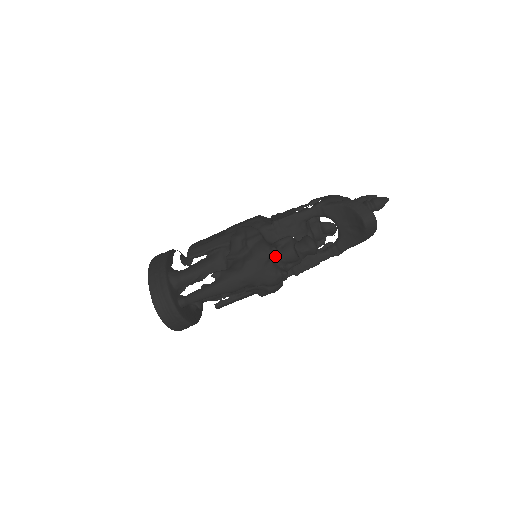
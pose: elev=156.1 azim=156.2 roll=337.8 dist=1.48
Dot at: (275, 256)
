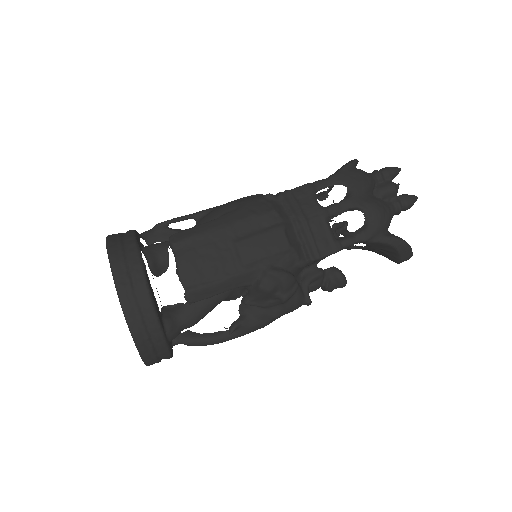
Dot at: occluded
